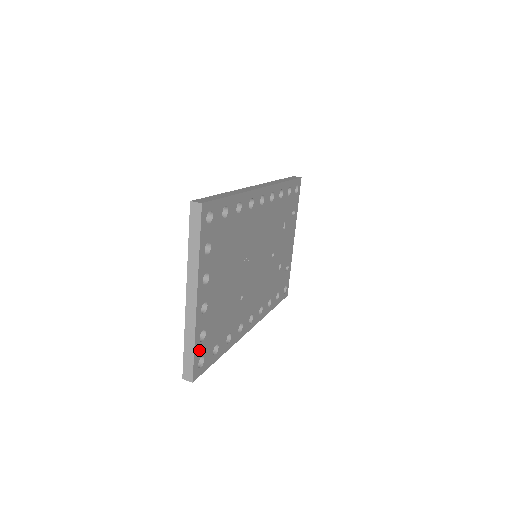
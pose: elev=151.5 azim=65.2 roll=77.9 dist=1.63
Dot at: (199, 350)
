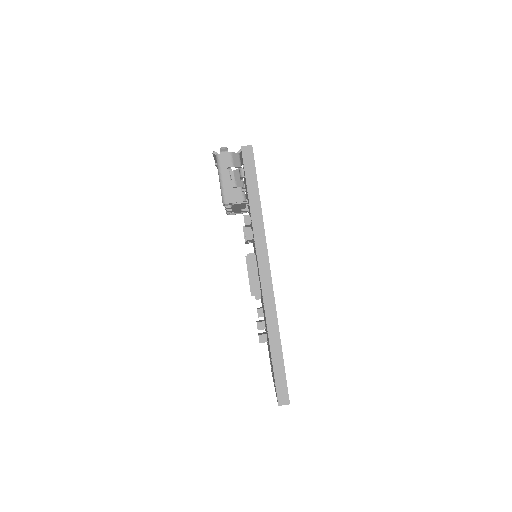
Dot at: occluded
